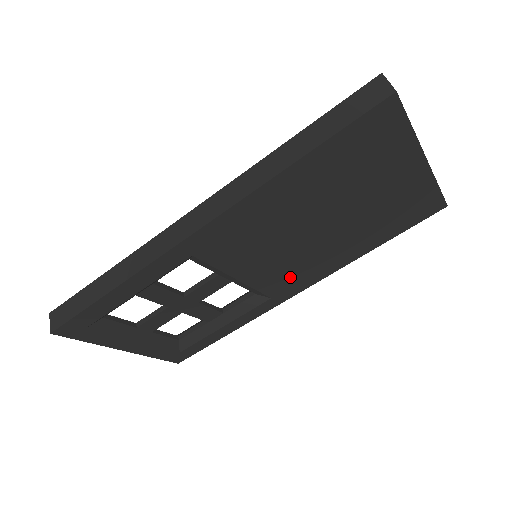
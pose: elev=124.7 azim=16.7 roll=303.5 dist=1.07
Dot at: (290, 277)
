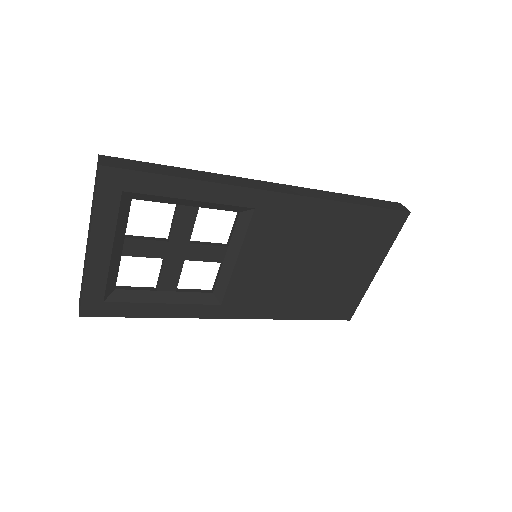
Dot at: (252, 295)
